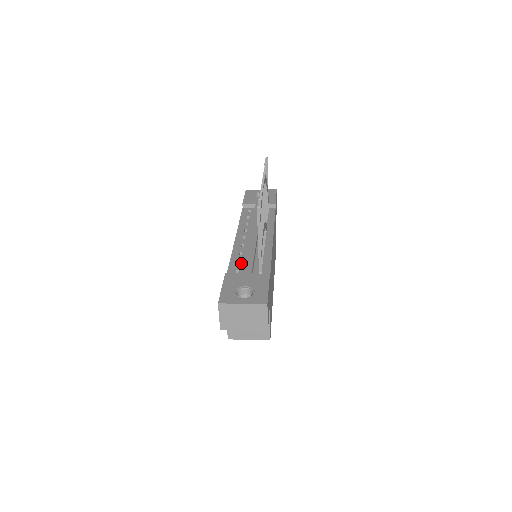
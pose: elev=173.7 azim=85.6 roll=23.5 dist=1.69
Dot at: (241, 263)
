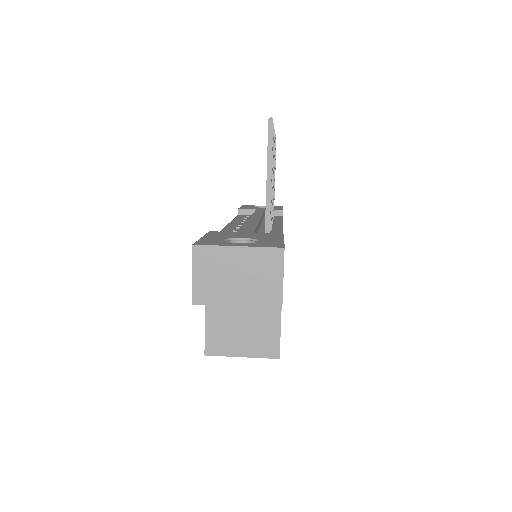
Dot at: occluded
